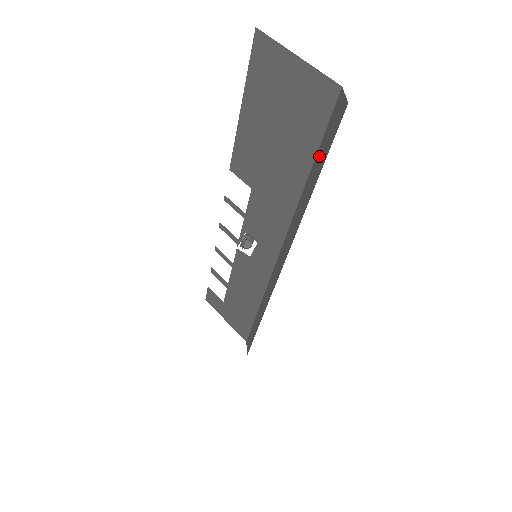
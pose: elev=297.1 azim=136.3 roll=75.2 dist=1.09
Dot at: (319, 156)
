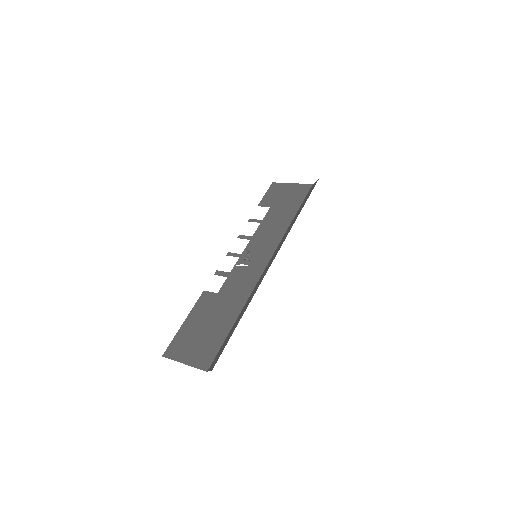
Dot at: occluded
